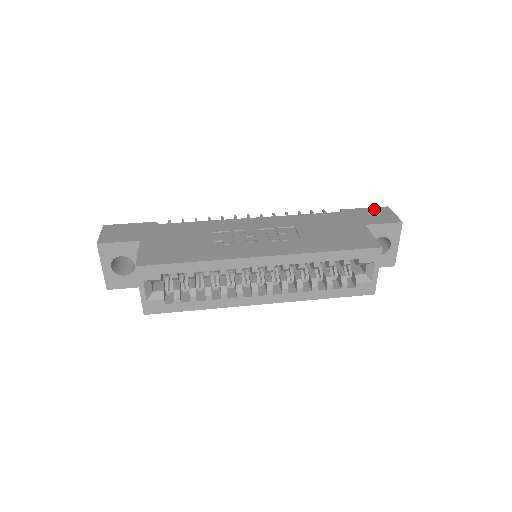
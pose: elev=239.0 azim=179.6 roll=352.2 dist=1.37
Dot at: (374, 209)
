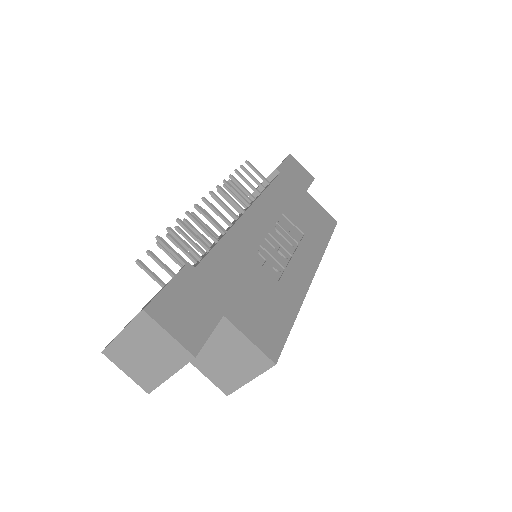
Dot at: (289, 161)
